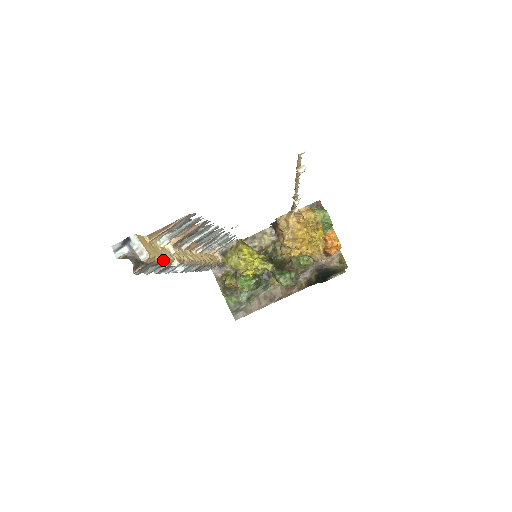
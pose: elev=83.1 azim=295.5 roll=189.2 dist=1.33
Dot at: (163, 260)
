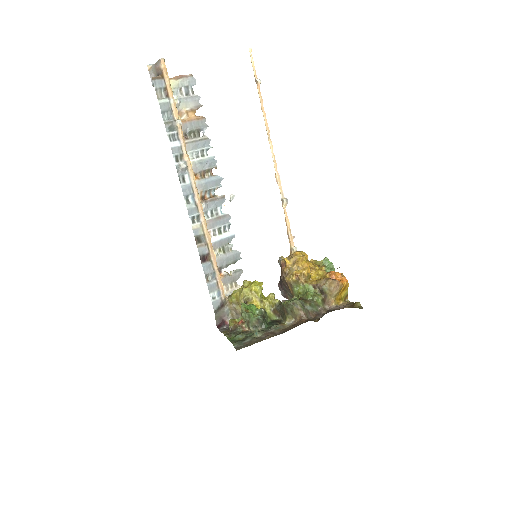
Dot at: (171, 92)
